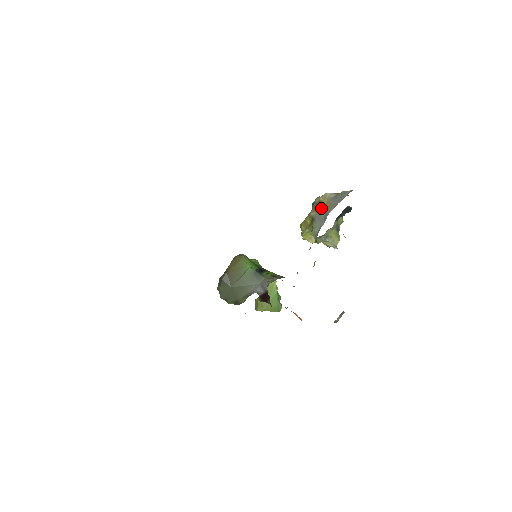
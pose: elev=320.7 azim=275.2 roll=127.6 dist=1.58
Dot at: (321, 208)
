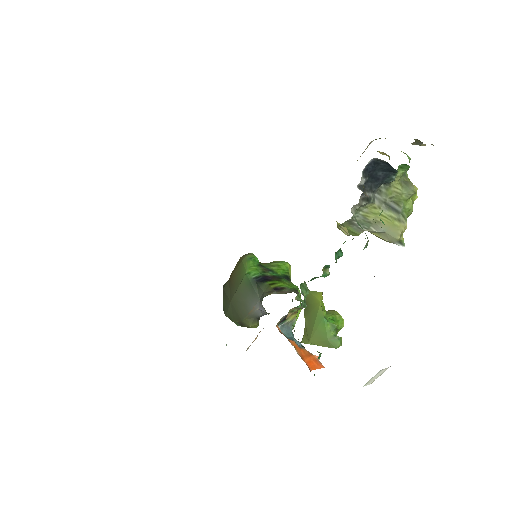
Dot at: occluded
